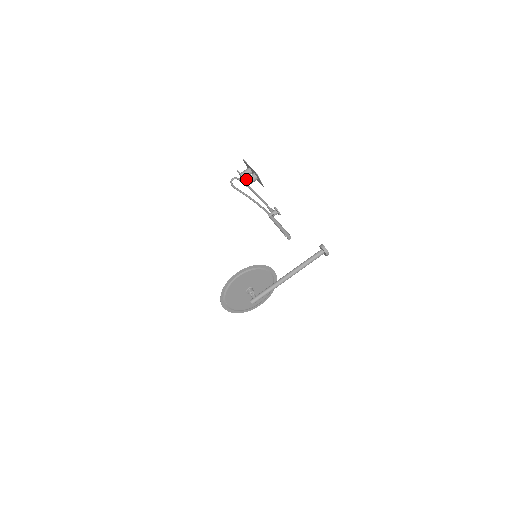
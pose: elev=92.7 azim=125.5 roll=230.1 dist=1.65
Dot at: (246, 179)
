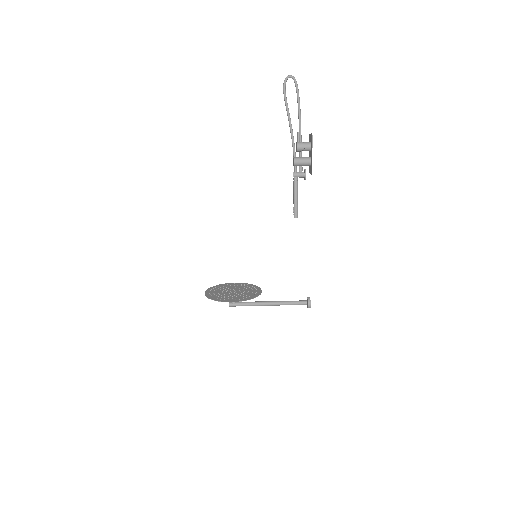
Dot at: (299, 161)
